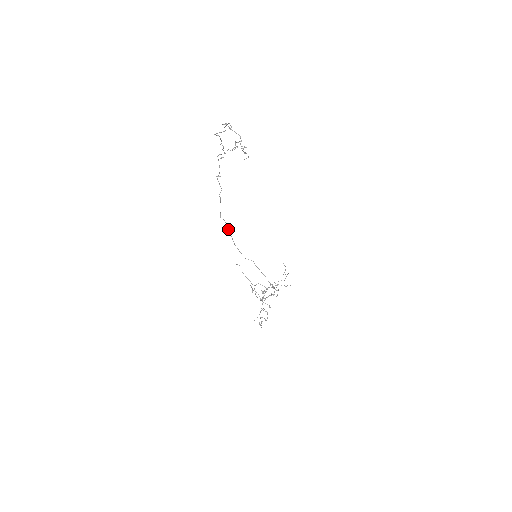
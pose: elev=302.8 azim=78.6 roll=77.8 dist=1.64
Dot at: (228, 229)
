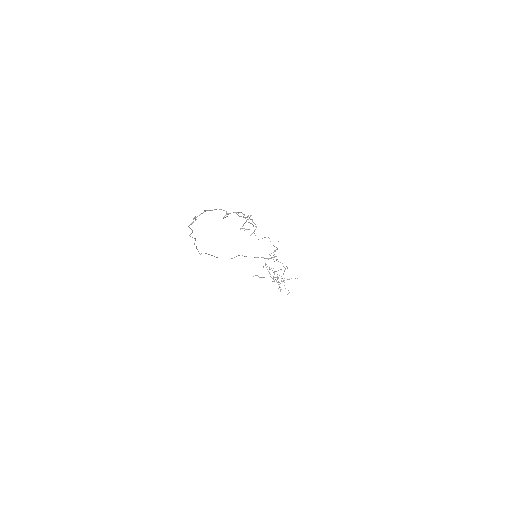
Dot at: occluded
